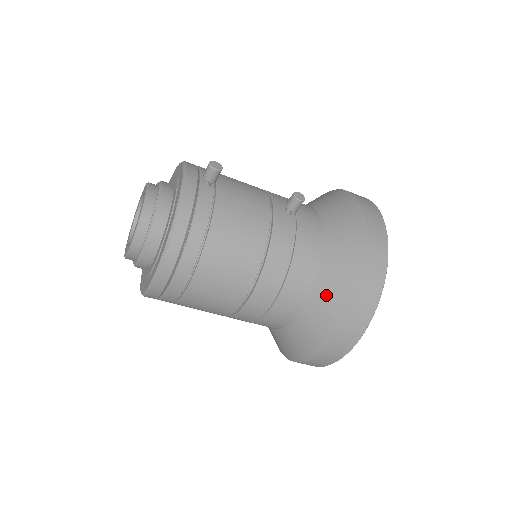
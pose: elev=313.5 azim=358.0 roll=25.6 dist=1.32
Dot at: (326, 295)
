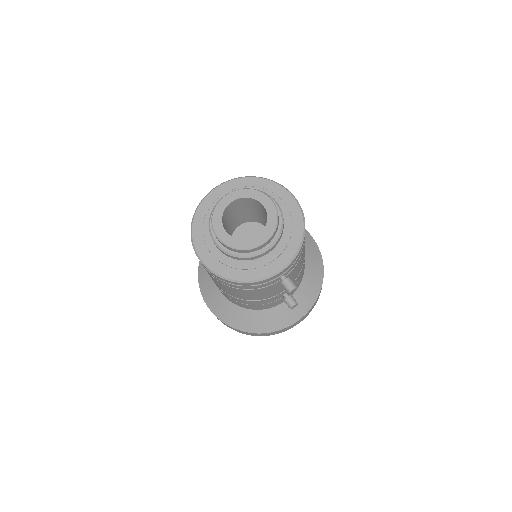
Dot at: (238, 315)
